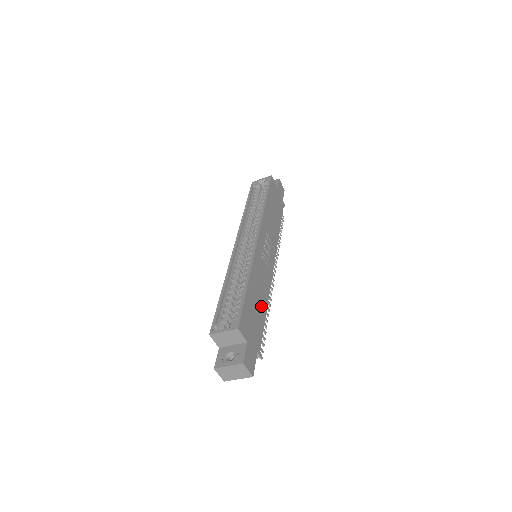
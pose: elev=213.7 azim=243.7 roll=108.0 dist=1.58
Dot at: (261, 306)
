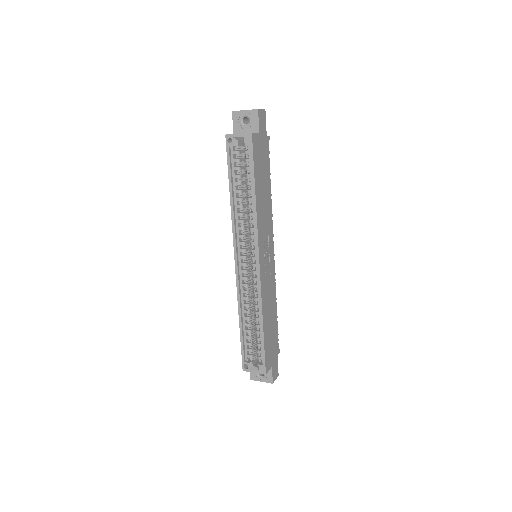
Dot at: (273, 318)
